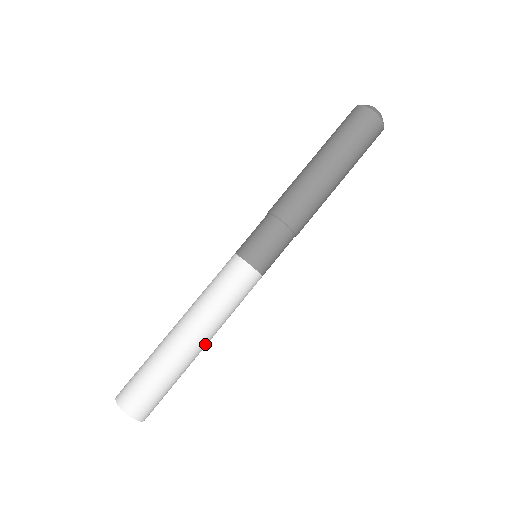
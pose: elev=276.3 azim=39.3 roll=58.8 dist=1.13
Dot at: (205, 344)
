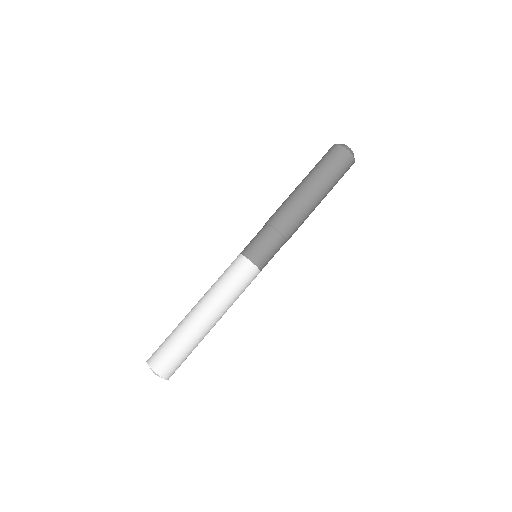
Dot at: occluded
